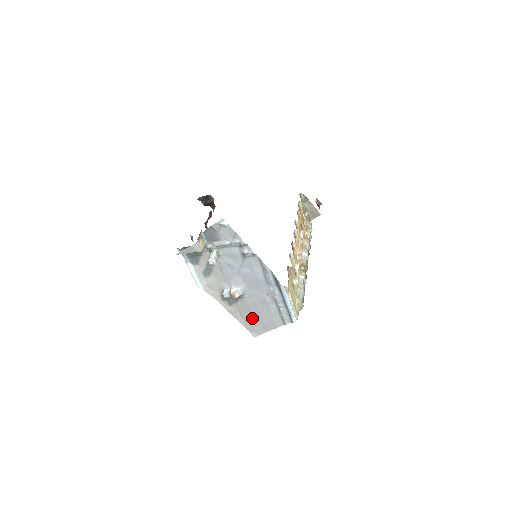
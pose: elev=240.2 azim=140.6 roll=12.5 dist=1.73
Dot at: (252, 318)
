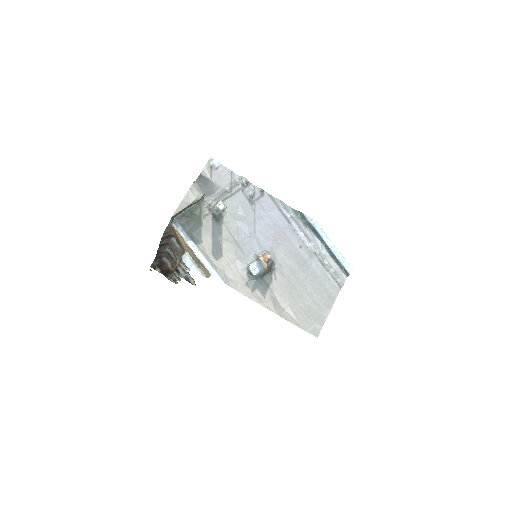
Dot at: (300, 302)
